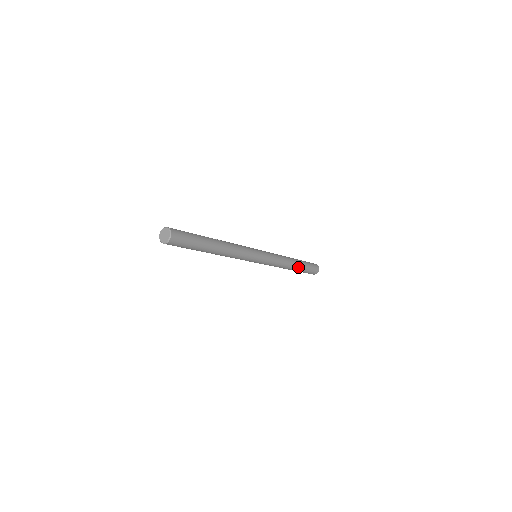
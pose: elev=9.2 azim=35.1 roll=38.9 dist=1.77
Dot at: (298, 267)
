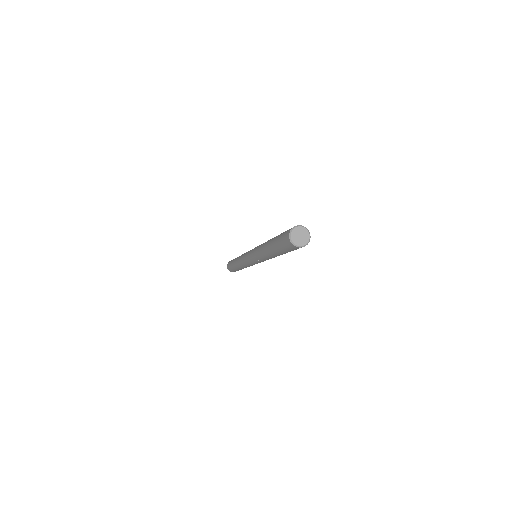
Dot at: occluded
